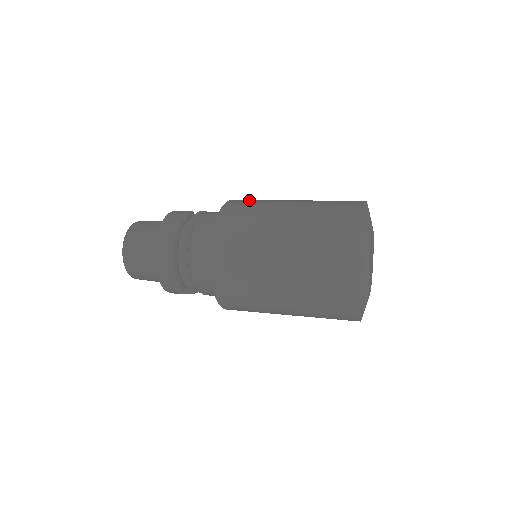
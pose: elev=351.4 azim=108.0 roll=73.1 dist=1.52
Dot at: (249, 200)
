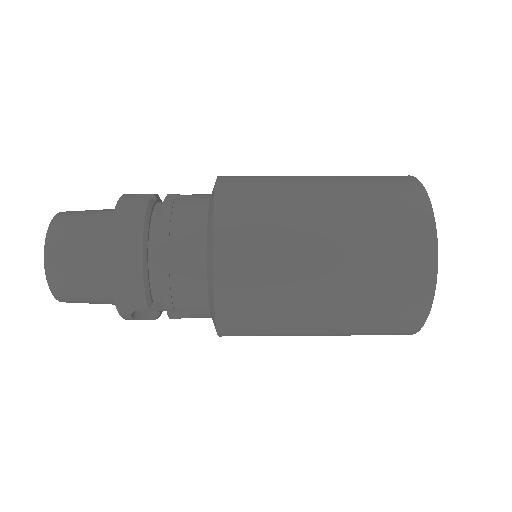
Dot at: occluded
